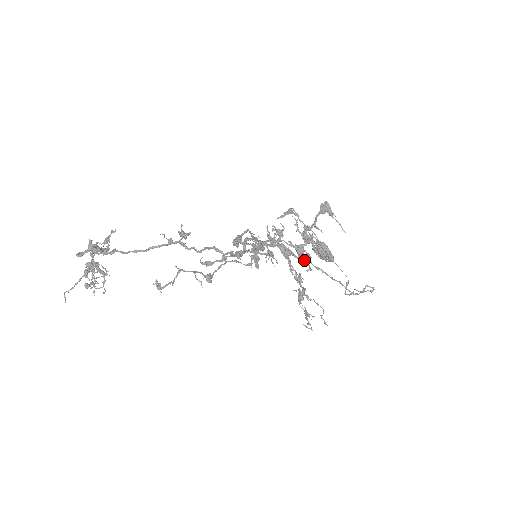
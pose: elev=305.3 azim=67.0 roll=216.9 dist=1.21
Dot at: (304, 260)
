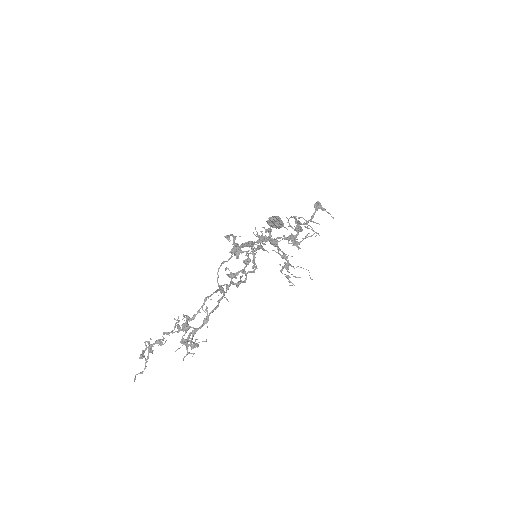
Dot at: occluded
